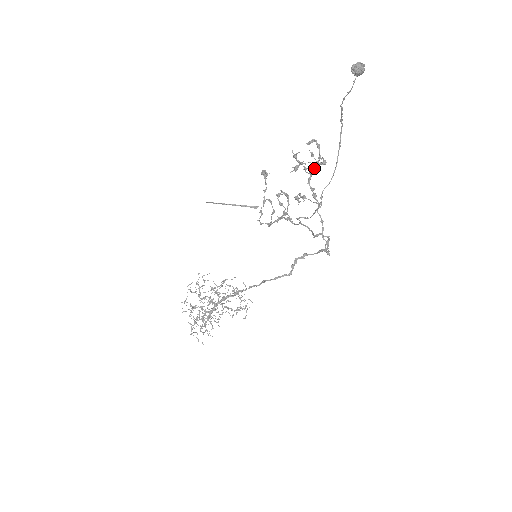
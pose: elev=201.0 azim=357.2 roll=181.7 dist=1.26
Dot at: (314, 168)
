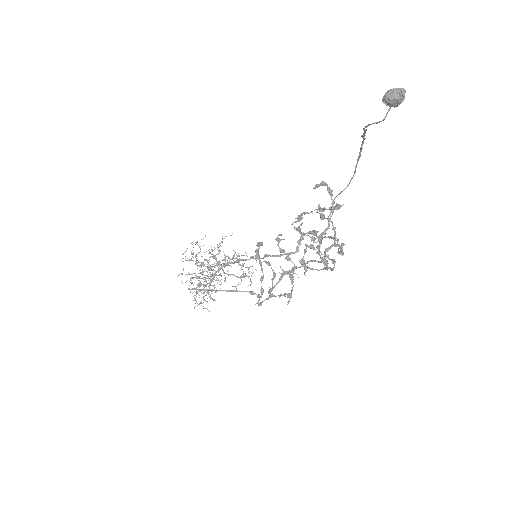
Dot at: (325, 230)
